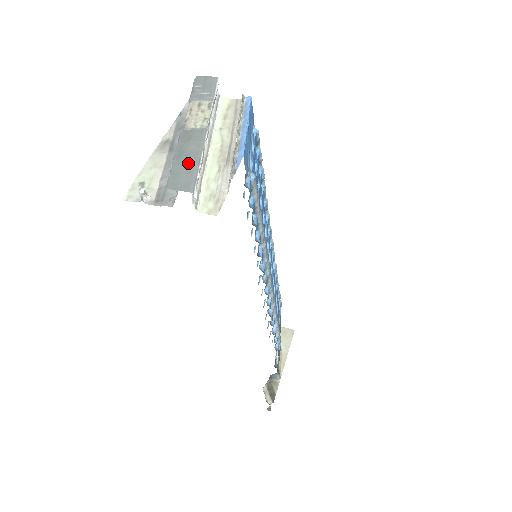
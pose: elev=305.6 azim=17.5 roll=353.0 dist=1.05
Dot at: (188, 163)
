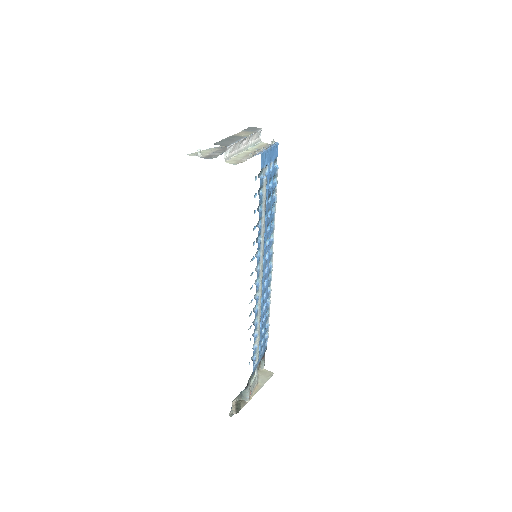
Dot at: (229, 141)
